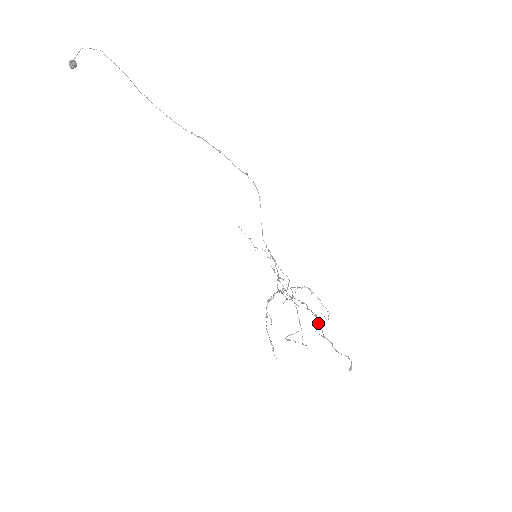
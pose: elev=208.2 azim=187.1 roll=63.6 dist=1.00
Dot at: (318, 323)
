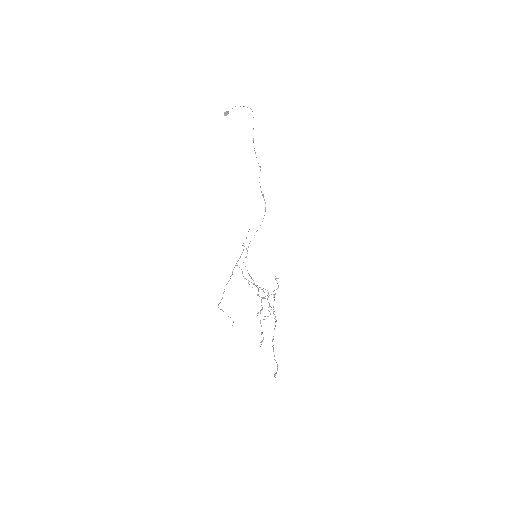
Dot at: (274, 328)
